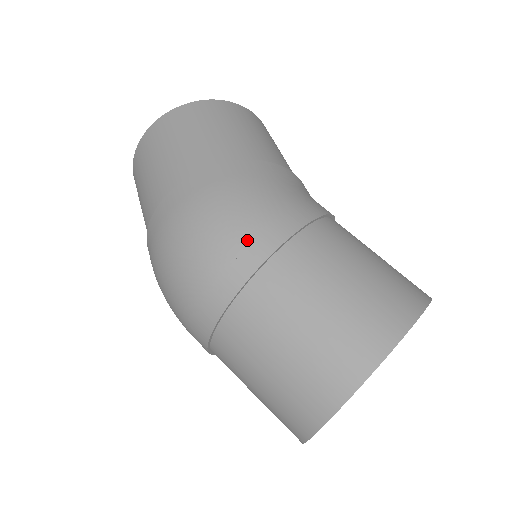
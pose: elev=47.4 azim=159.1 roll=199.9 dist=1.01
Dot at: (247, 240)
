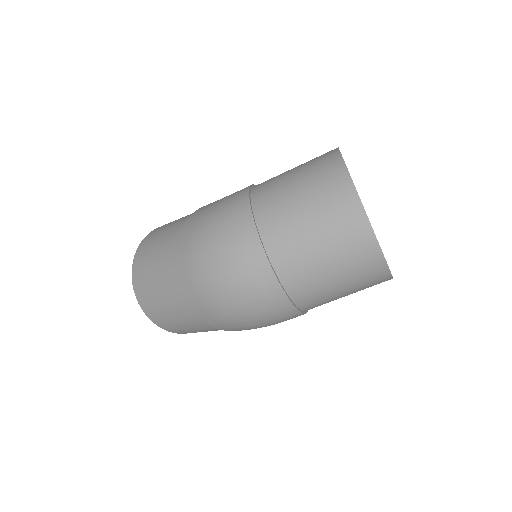
Dot at: (233, 216)
